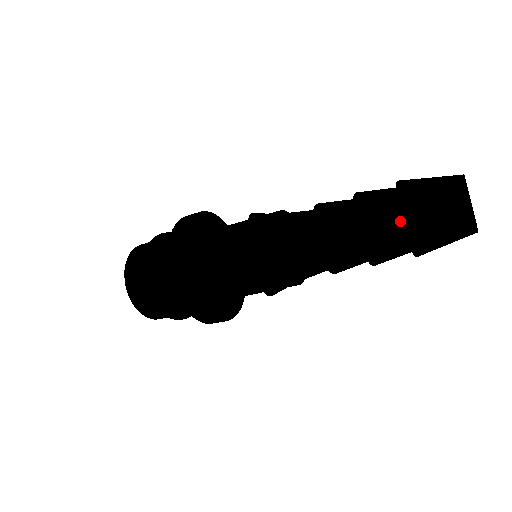
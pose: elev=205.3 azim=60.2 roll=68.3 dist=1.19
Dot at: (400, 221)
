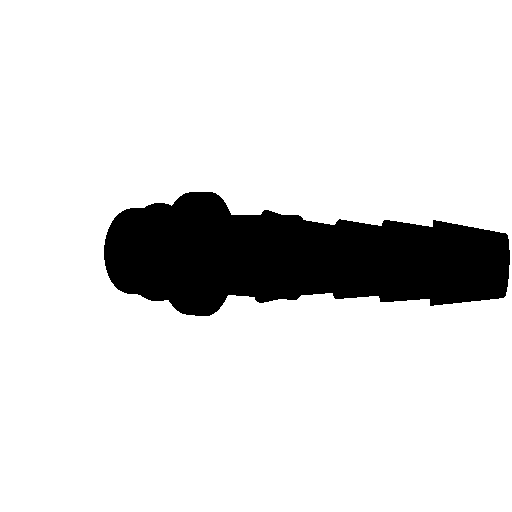
Dot at: occluded
